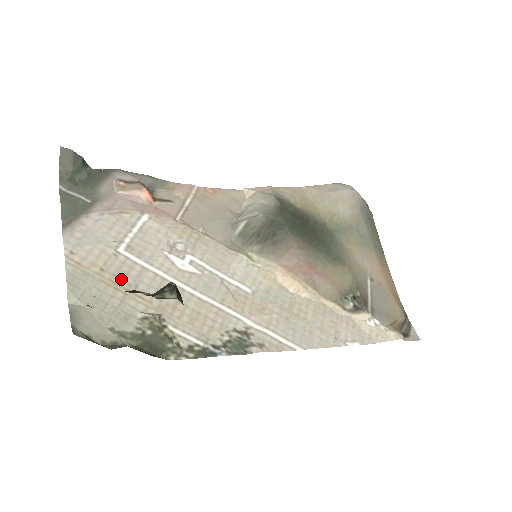
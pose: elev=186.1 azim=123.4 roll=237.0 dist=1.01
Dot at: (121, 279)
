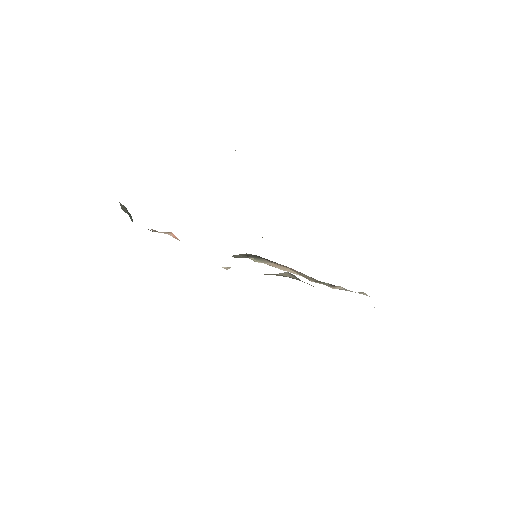
Dot at: occluded
